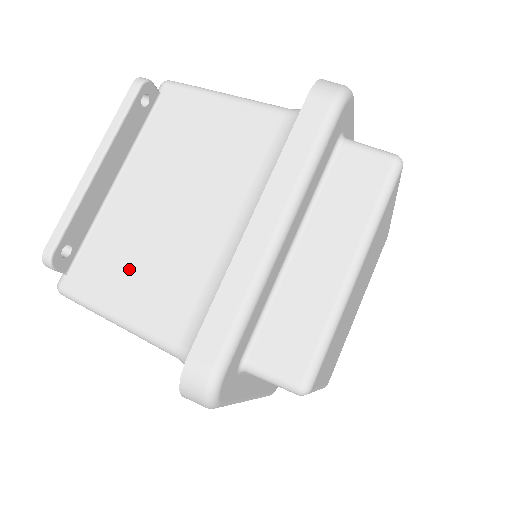
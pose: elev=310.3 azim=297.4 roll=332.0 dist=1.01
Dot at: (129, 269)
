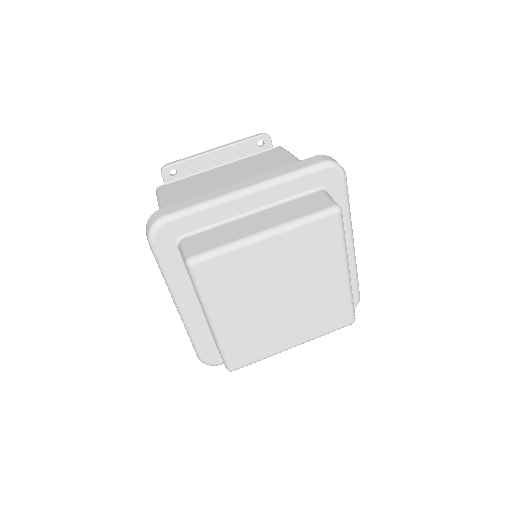
Dot at: (186, 191)
